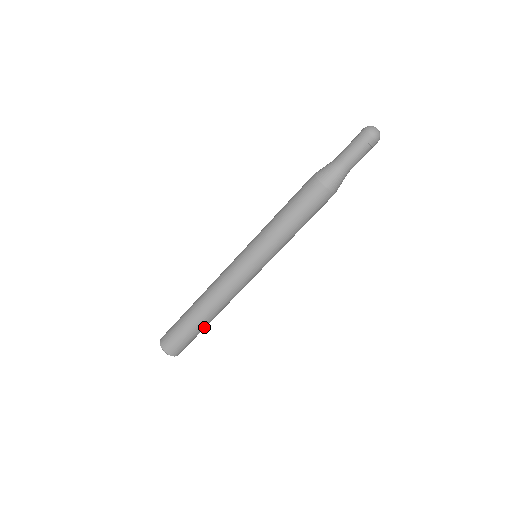
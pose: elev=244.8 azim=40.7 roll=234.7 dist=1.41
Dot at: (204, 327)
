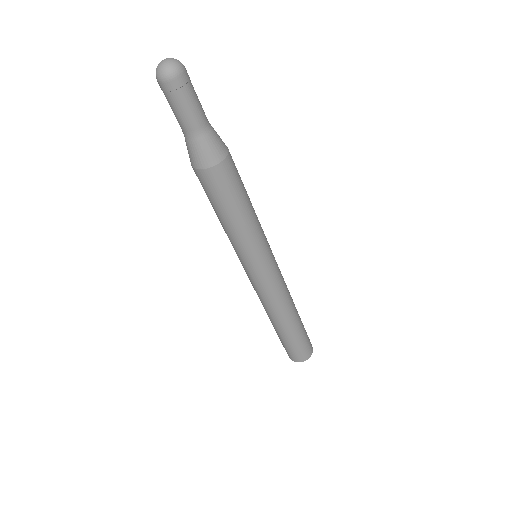
Dot at: (300, 321)
